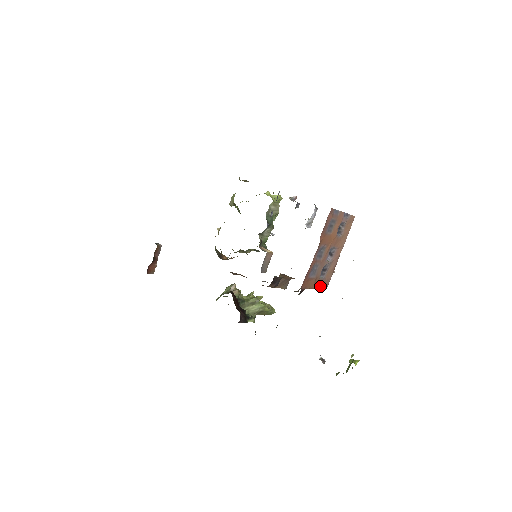
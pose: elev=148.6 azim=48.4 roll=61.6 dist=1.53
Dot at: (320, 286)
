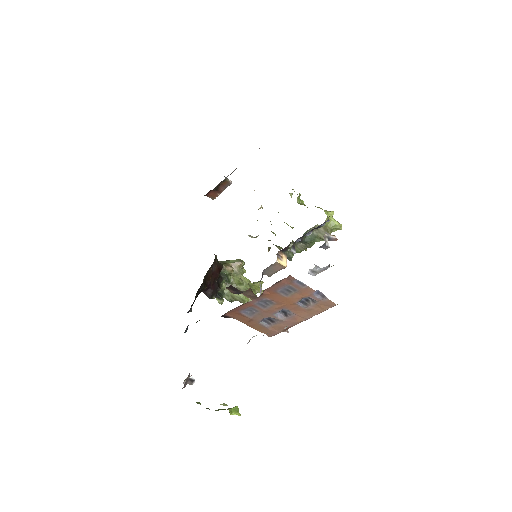
Dot at: (260, 329)
